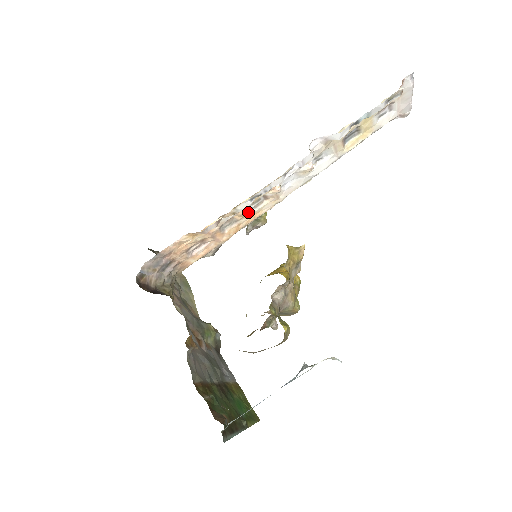
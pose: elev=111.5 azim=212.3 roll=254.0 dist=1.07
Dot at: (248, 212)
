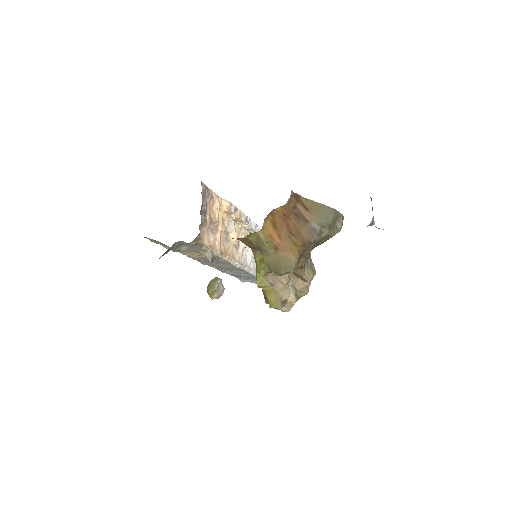
Dot at: occluded
